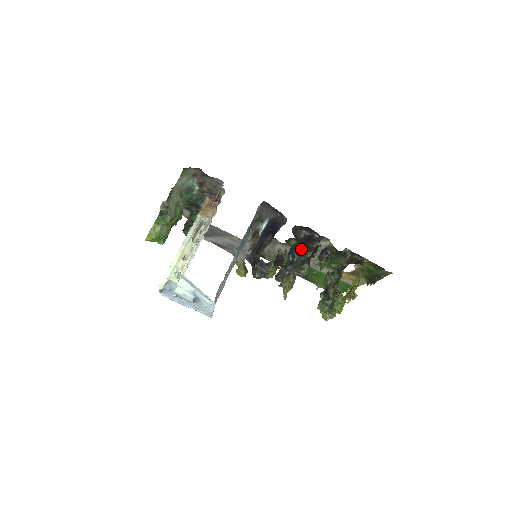
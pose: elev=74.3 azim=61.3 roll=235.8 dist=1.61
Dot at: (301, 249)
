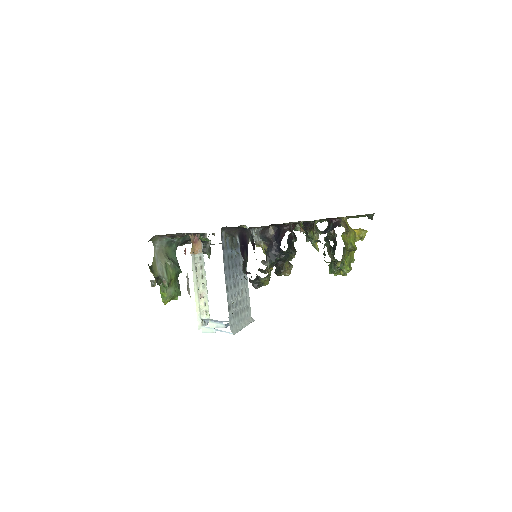
Dot at: (277, 247)
